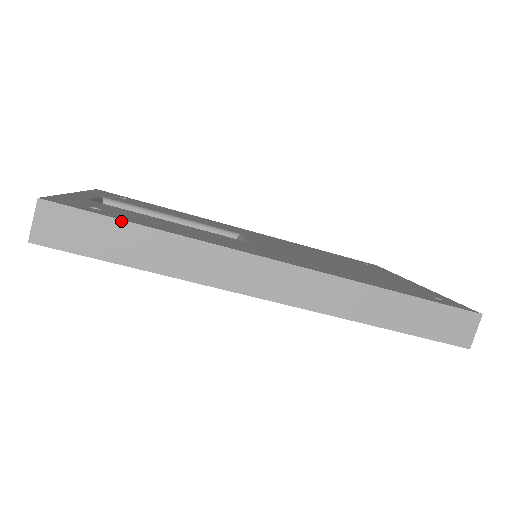
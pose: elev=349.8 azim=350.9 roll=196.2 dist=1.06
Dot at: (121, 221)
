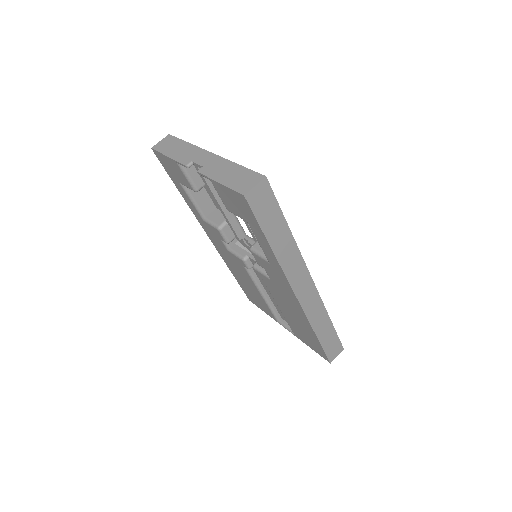
Dot at: (283, 215)
